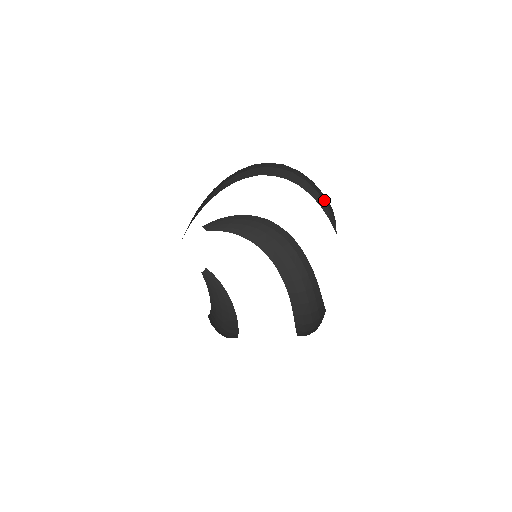
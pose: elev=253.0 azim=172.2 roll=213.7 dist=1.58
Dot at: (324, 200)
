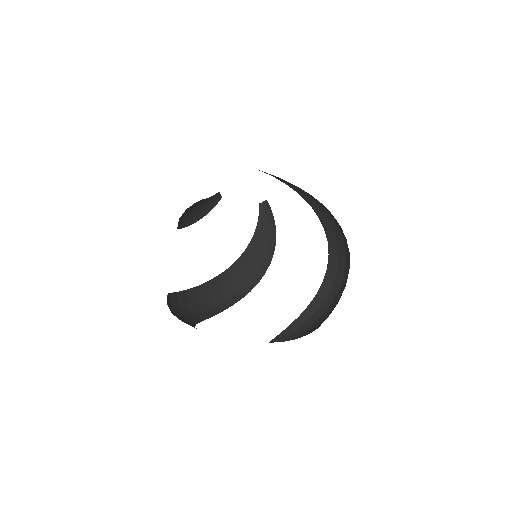
Dot at: occluded
